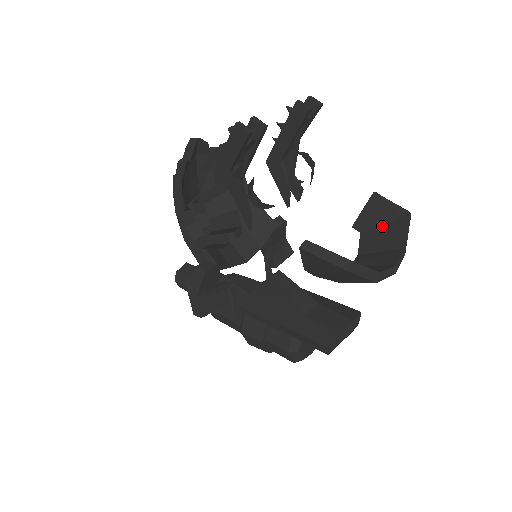
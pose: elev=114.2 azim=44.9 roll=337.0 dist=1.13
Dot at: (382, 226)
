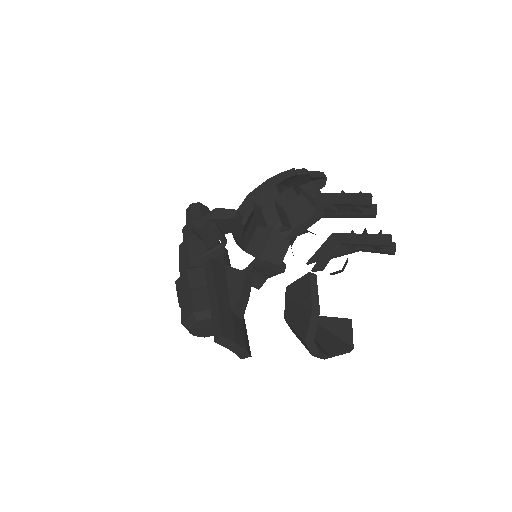
Dot at: (332, 335)
